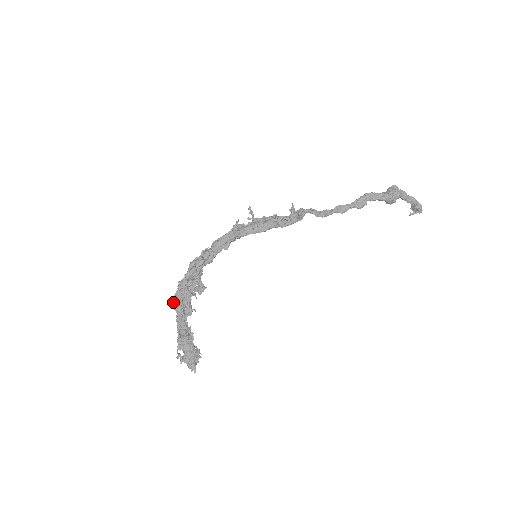
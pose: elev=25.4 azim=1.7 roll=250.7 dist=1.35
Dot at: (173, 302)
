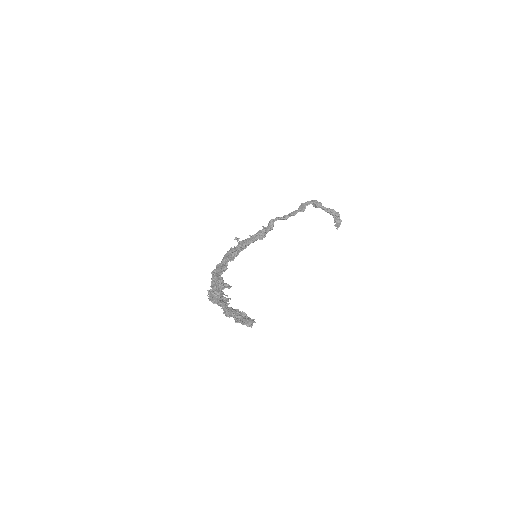
Dot at: (210, 299)
